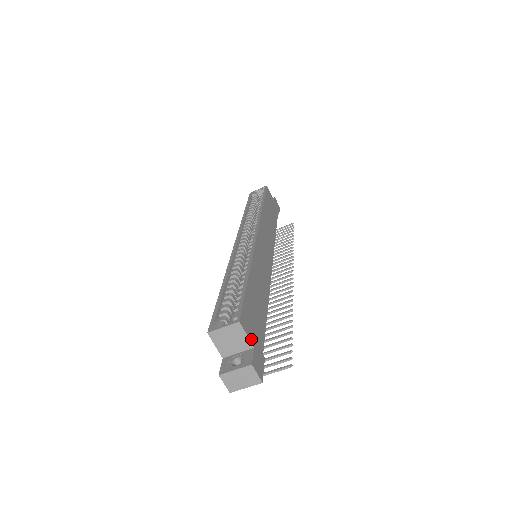
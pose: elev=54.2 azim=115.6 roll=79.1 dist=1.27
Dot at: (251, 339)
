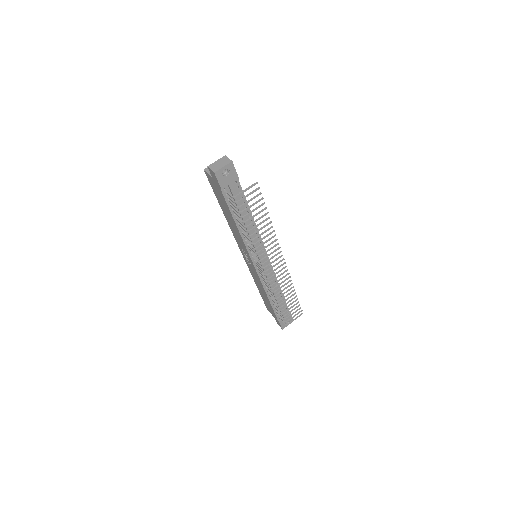
Dot at: occluded
